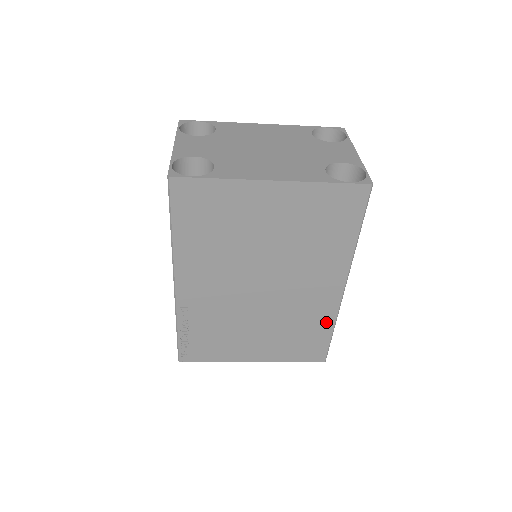
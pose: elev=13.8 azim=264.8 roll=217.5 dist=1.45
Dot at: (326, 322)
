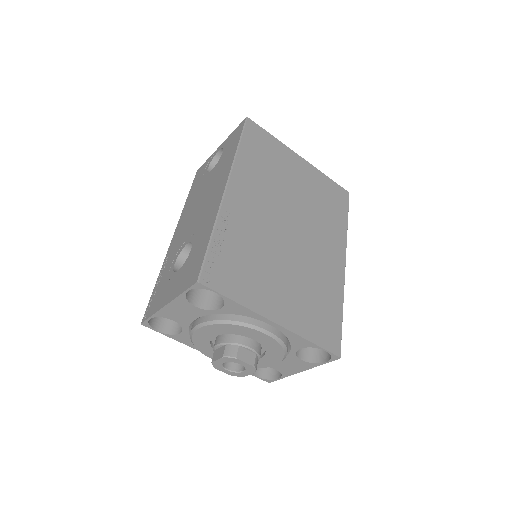
Dot at: (337, 296)
